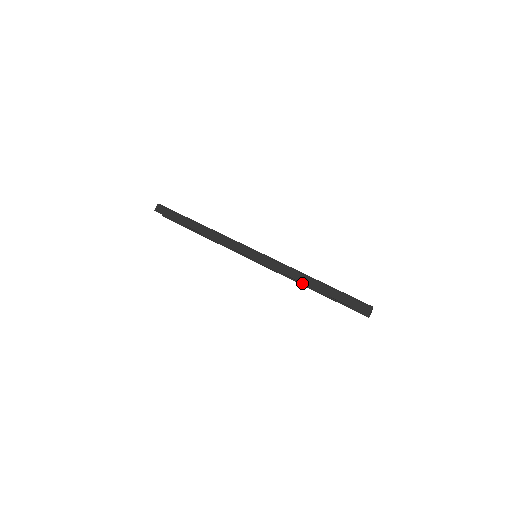
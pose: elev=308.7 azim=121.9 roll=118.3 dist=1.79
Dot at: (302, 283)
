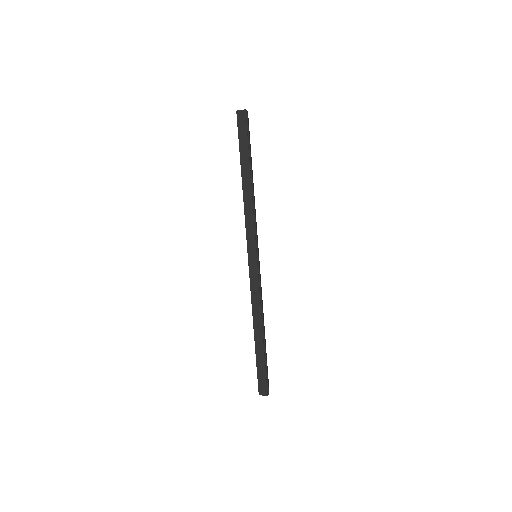
Dot at: occluded
